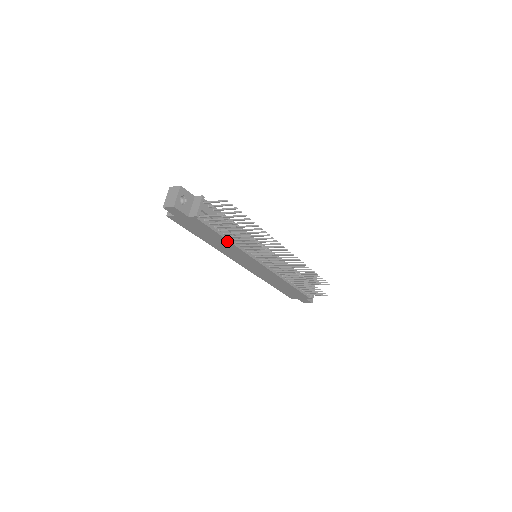
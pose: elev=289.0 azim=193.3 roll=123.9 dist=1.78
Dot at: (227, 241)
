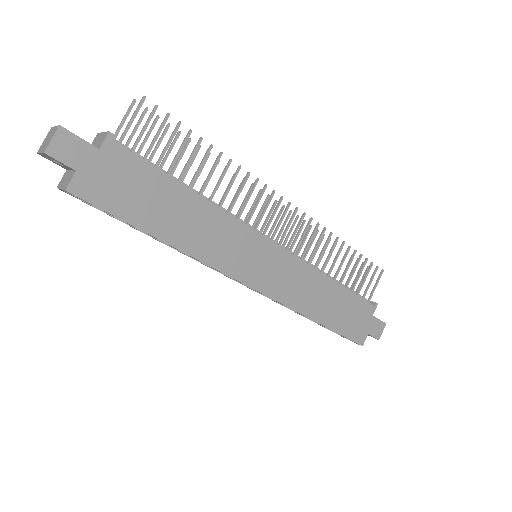
Dot at: (193, 197)
